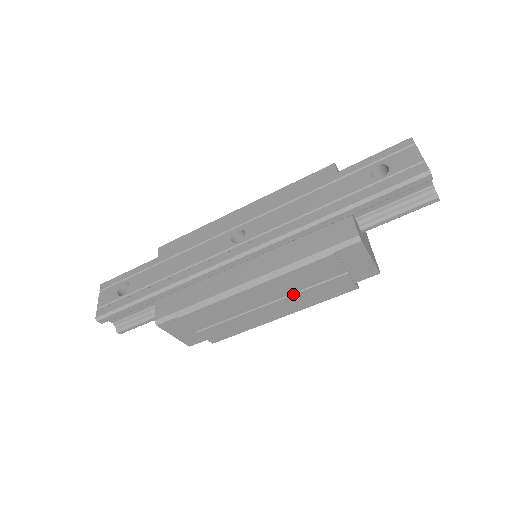
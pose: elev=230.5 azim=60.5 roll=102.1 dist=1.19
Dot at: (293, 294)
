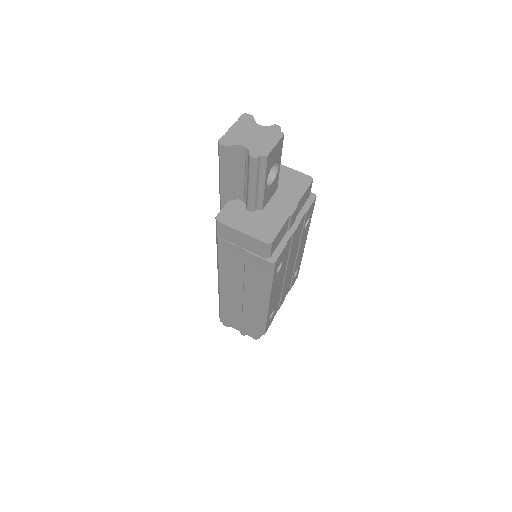
Dot at: (244, 280)
